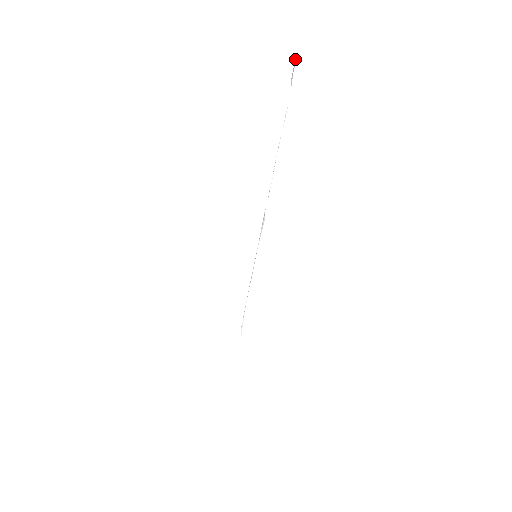
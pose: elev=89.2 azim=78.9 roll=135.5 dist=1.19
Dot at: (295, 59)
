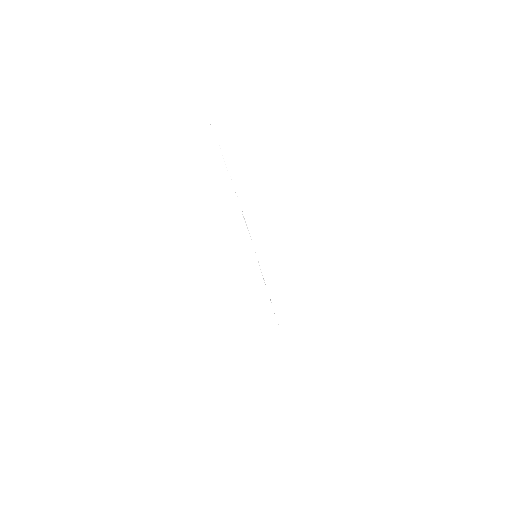
Dot at: occluded
